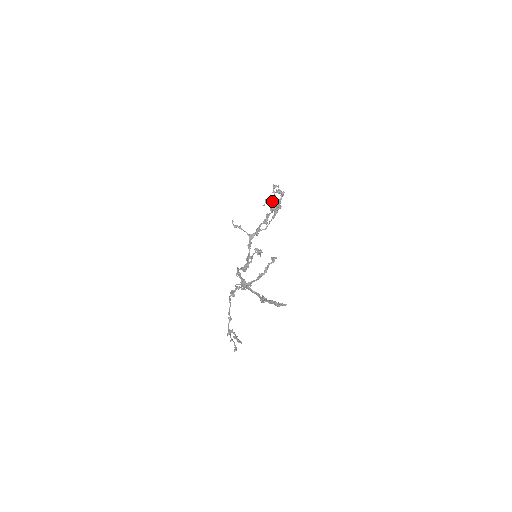
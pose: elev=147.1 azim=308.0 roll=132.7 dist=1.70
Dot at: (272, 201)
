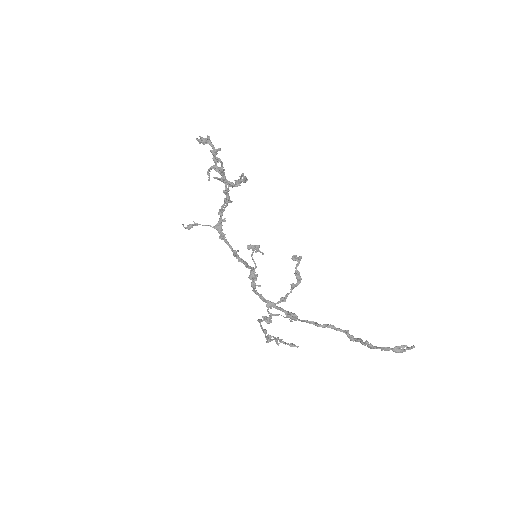
Dot at: (221, 172)
